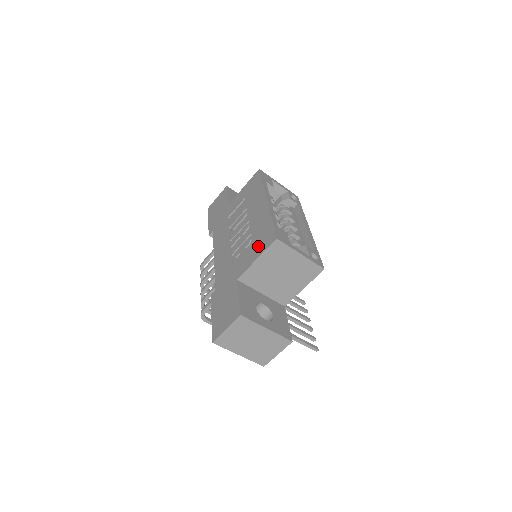
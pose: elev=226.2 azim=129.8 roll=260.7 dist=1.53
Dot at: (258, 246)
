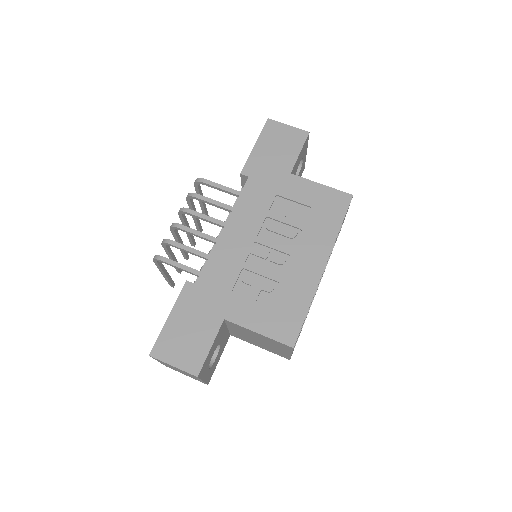
Dot at: (273, 319)
